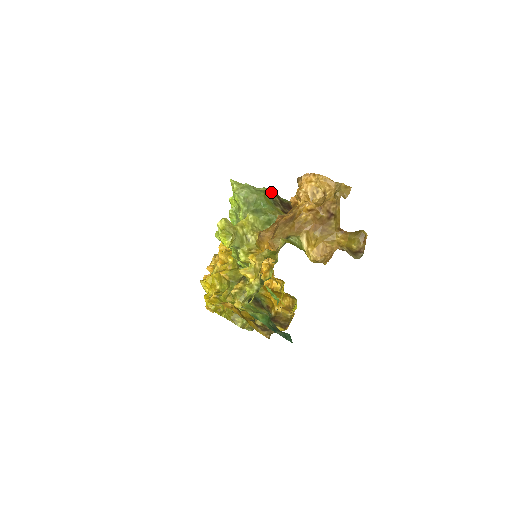
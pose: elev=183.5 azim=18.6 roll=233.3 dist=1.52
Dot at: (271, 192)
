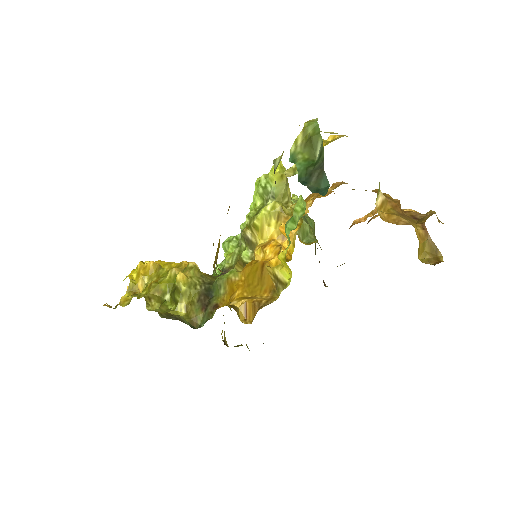
Dot at: occluded
